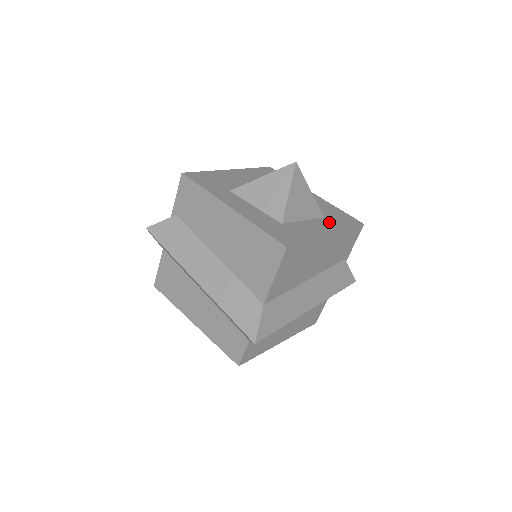
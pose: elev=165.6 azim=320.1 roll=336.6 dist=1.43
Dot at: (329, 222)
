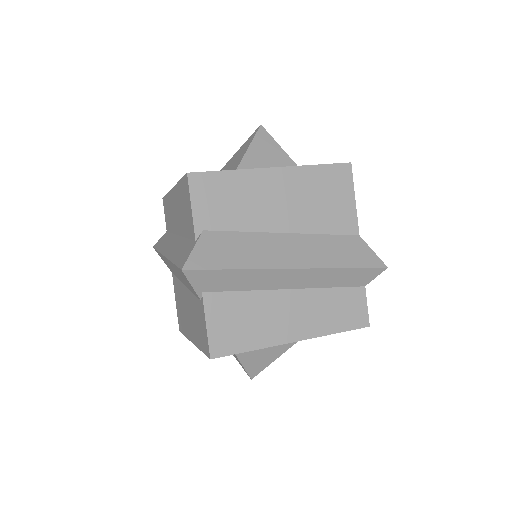
Dot at: occluded
